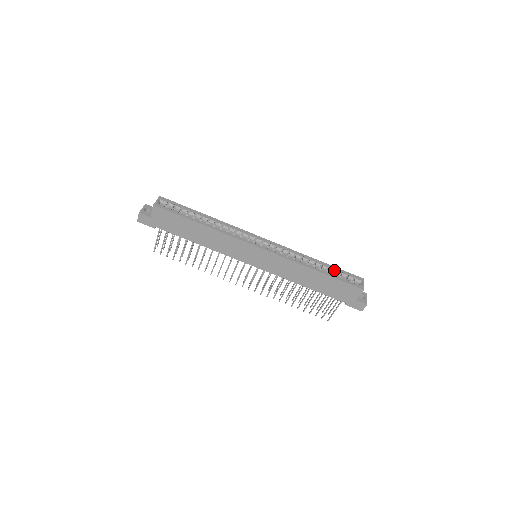
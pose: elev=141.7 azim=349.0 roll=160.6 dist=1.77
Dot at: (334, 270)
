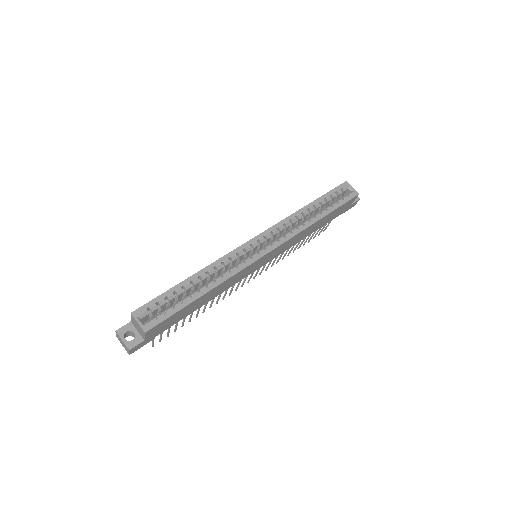
Dot at: (324, 199)
